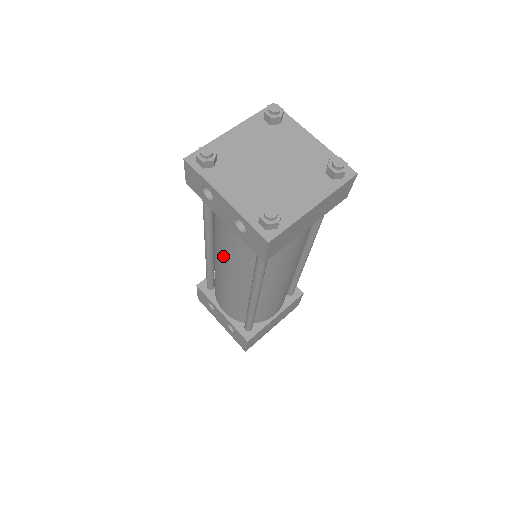
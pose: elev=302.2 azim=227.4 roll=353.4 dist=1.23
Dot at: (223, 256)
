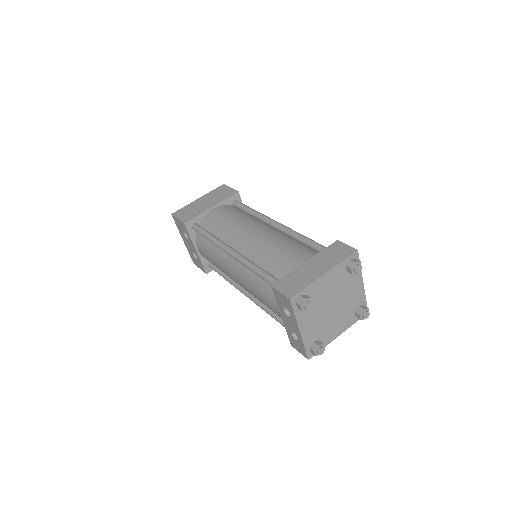
Dot at: (250, 288)
